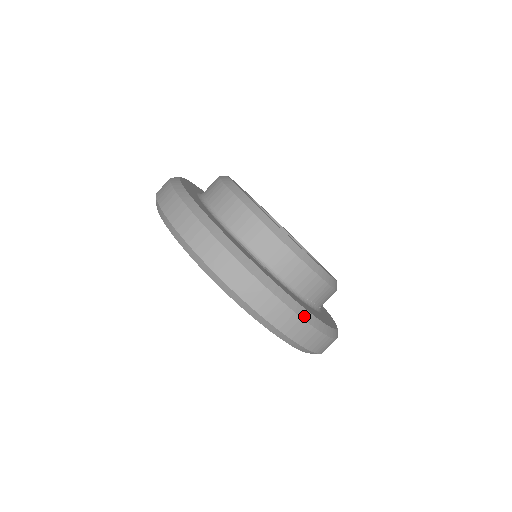
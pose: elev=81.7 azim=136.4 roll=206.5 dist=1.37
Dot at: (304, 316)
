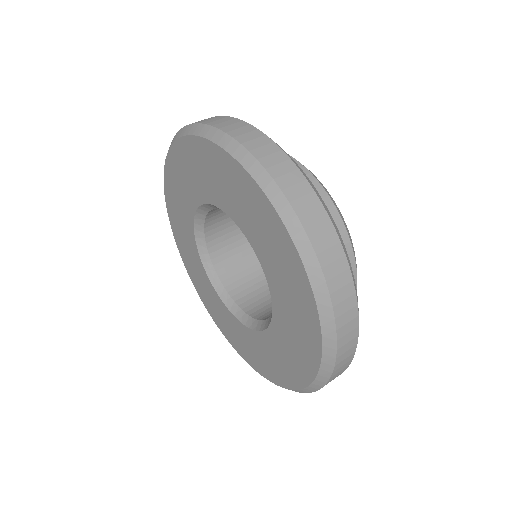
Dot at: (278, 146)
